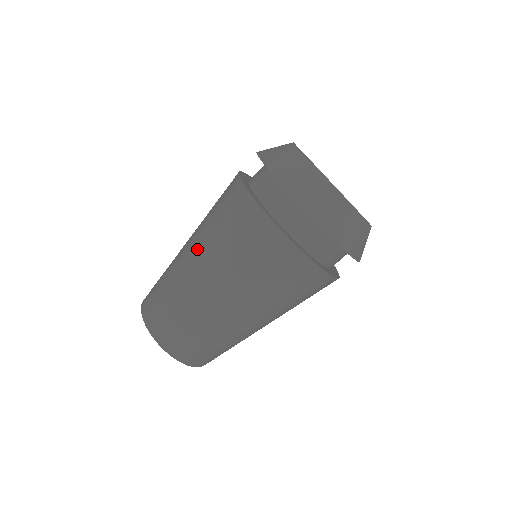
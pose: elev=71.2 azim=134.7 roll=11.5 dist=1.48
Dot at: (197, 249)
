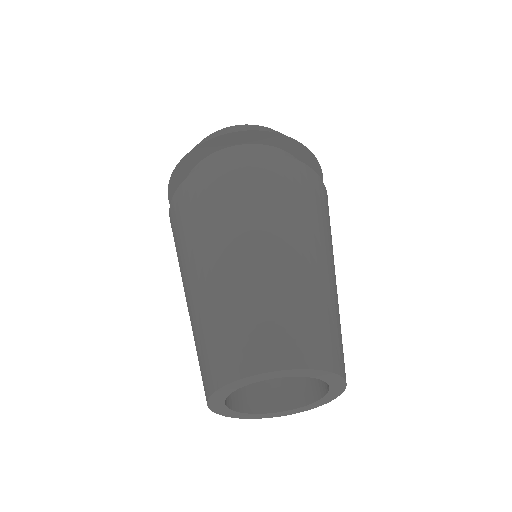
Dot at: (183, 283)
